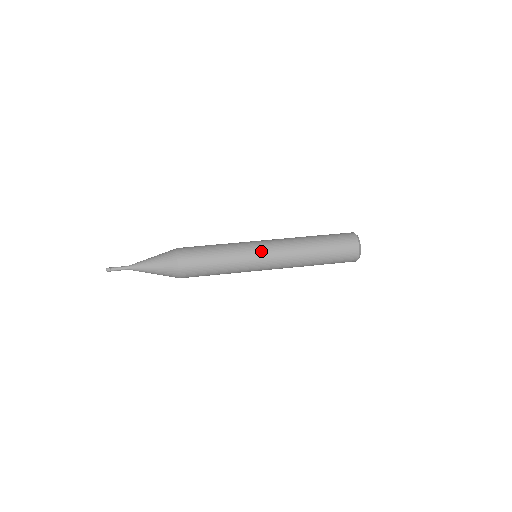
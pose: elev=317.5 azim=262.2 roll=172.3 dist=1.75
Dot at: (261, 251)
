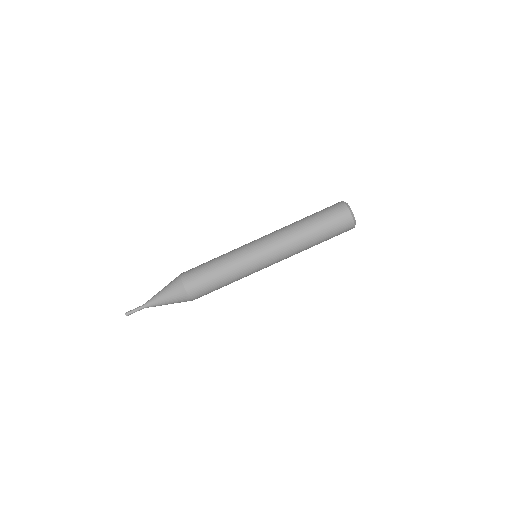
Dot at: (265, 267)
